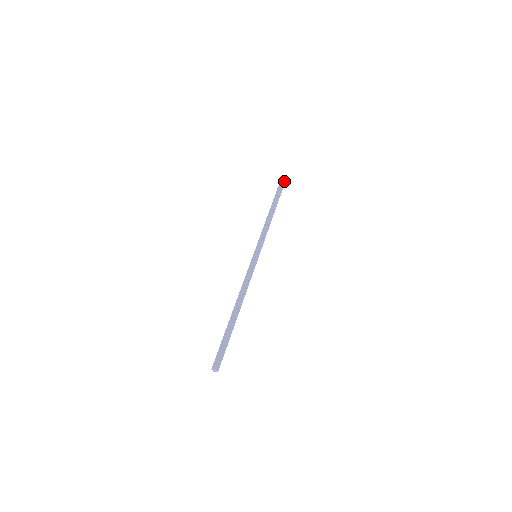
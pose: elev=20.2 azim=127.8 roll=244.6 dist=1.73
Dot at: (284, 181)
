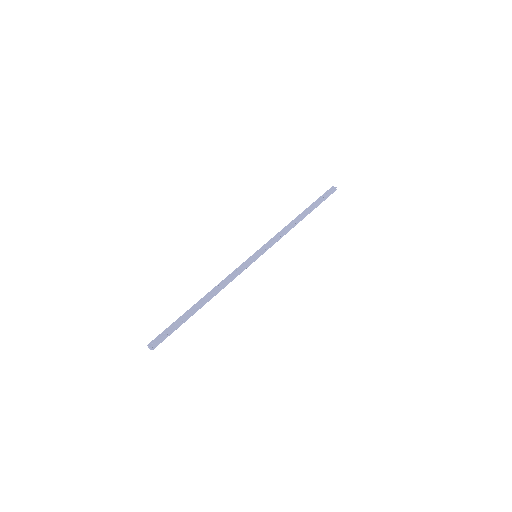
Dot at: (331, 192)
